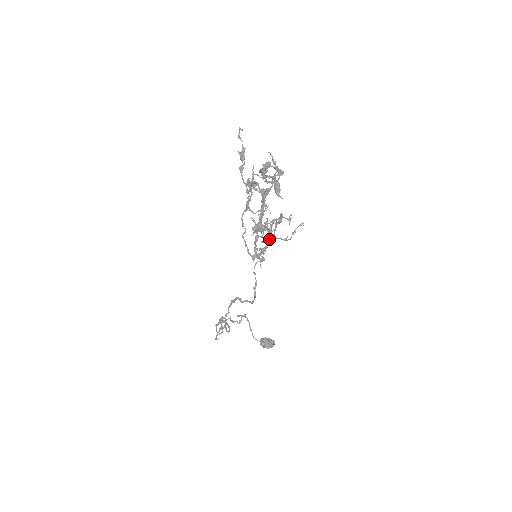
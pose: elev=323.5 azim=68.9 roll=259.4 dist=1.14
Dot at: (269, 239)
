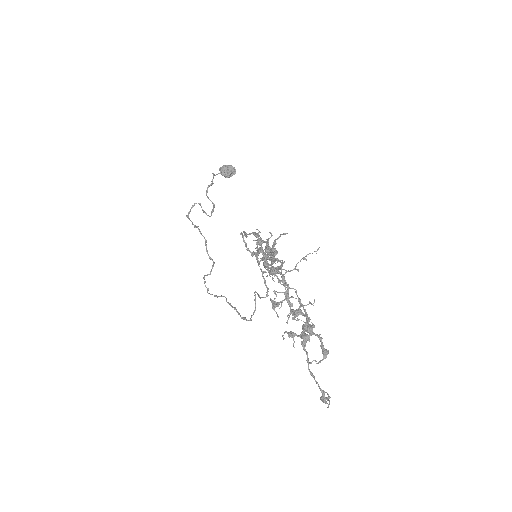
Dot at: (290, 335)
